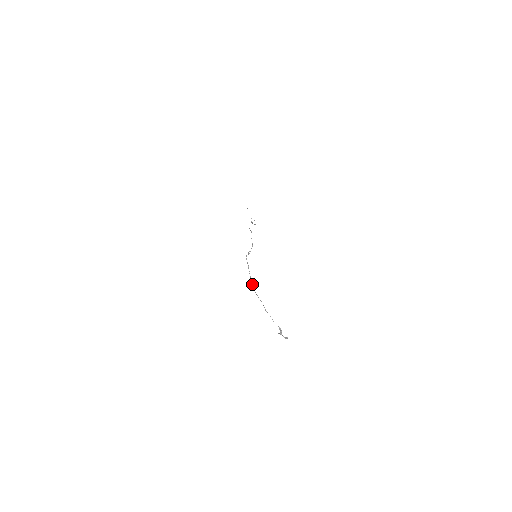
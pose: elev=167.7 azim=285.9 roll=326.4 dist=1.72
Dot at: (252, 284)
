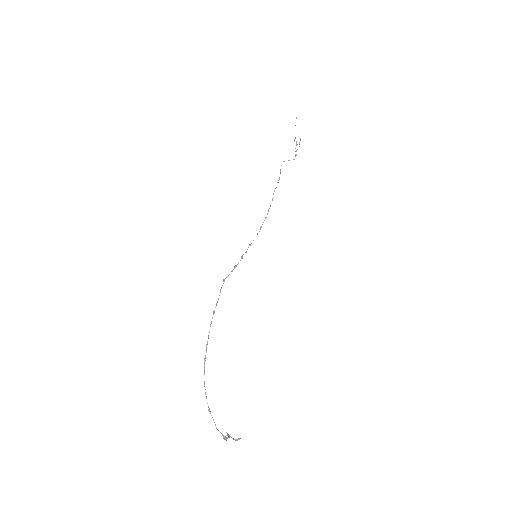
Dot at: (205, 356)
